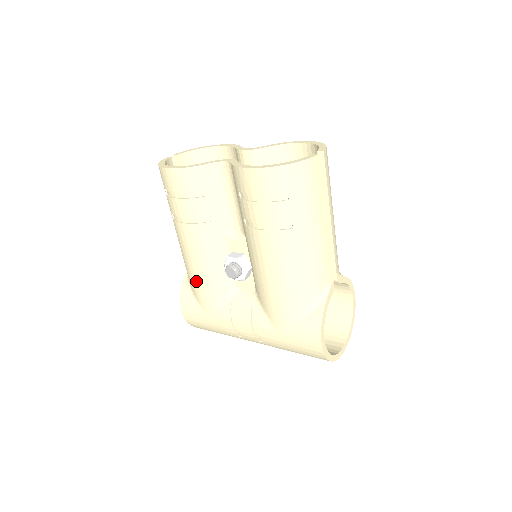
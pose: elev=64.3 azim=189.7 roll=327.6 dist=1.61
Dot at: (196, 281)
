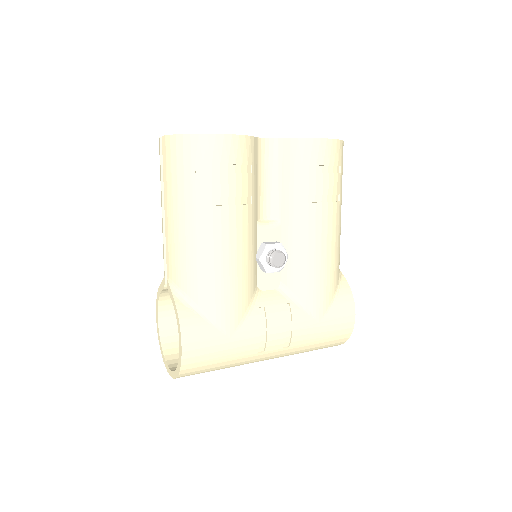
Dot at: (221, 287)
